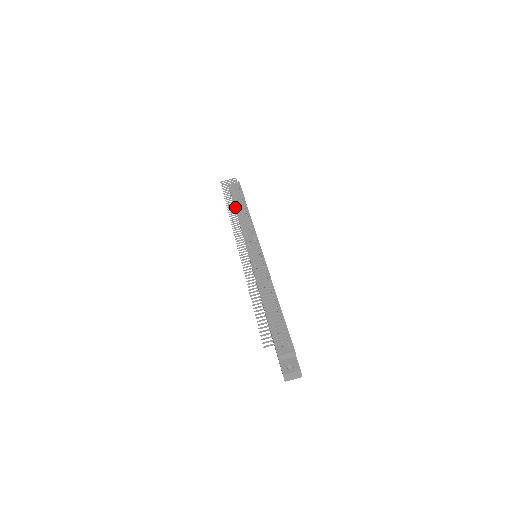
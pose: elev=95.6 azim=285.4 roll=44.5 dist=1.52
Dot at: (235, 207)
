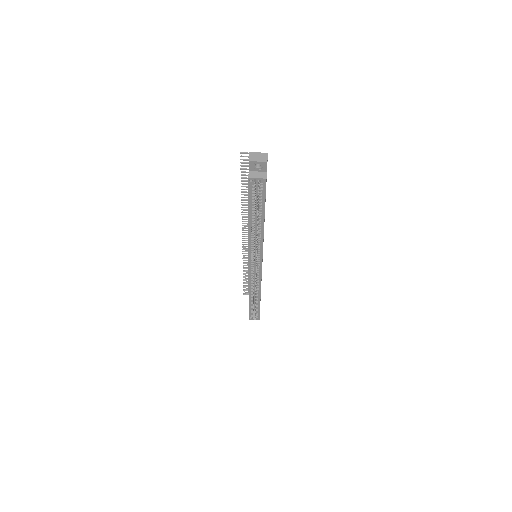
Dot at: occluded
